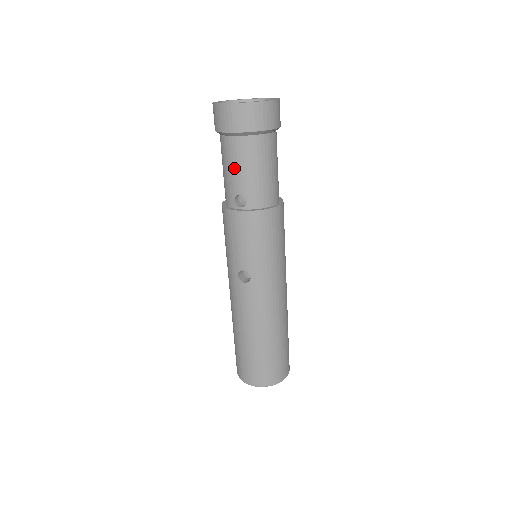
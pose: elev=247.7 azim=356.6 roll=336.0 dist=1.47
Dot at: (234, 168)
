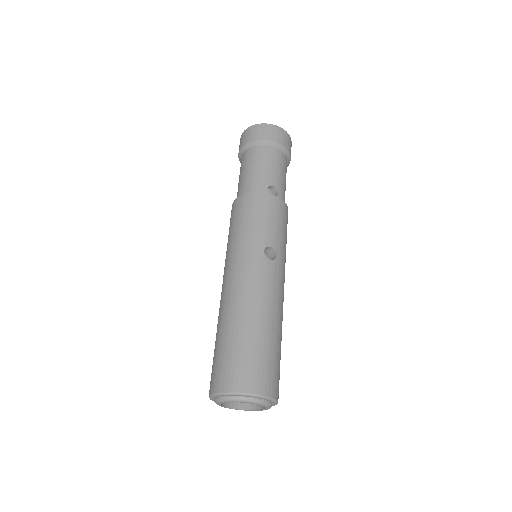
Dot at: (271, 166)
